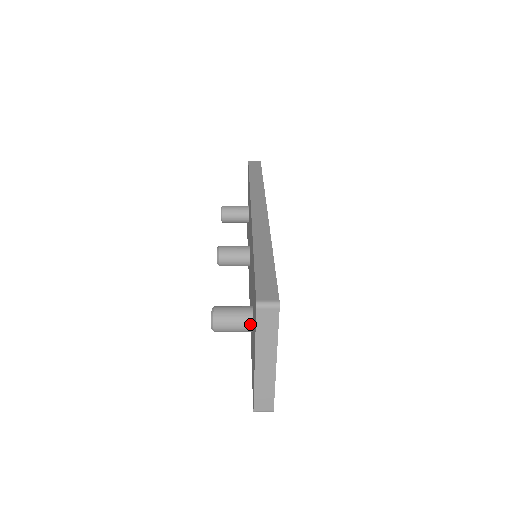
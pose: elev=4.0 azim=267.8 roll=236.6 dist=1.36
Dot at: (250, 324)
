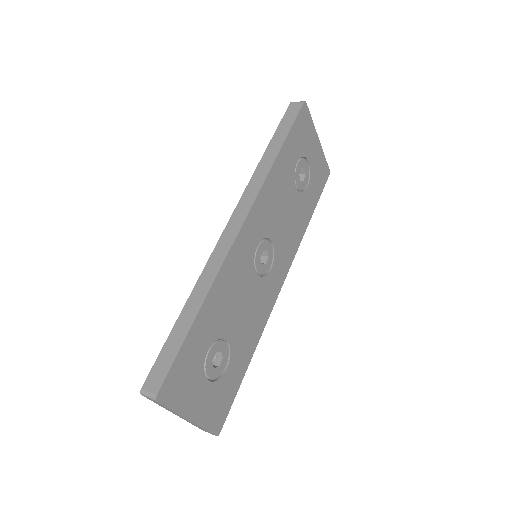
Dot at: occluded
